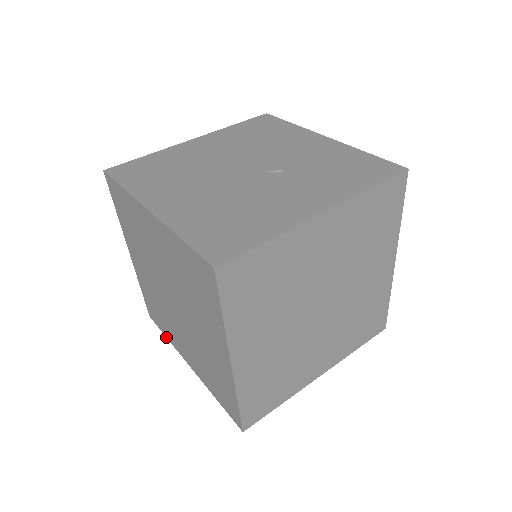
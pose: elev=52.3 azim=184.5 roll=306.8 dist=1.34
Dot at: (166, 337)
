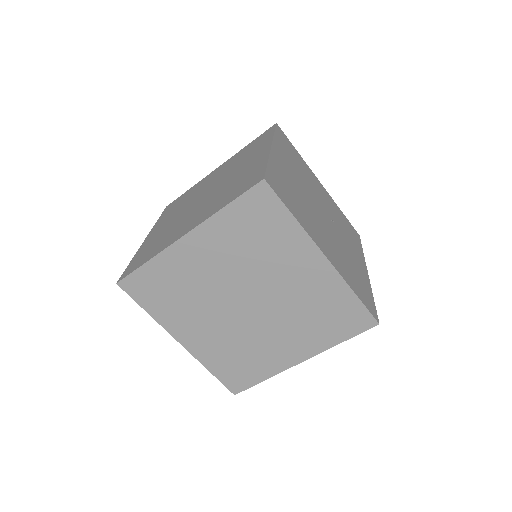
Dot at: (146, 311)
